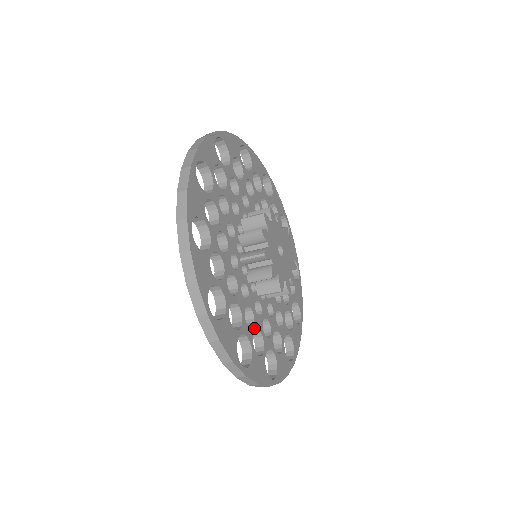
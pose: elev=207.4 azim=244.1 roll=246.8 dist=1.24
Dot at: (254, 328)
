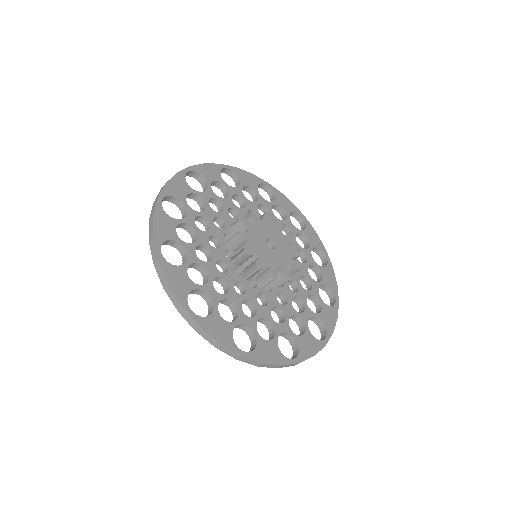
Dot at: (202, 263)
